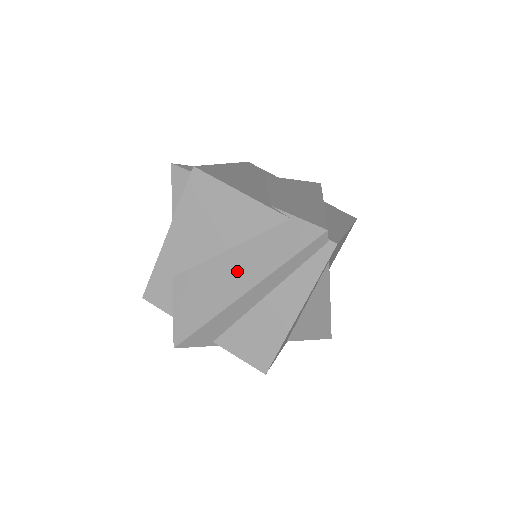
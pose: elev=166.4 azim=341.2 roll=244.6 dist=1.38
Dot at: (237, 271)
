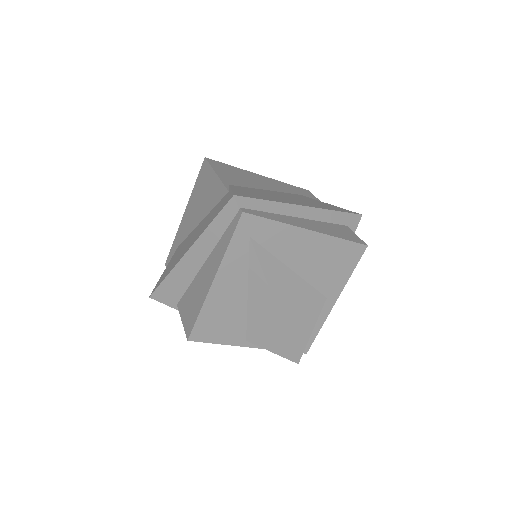
Dot at: (193, 237)
